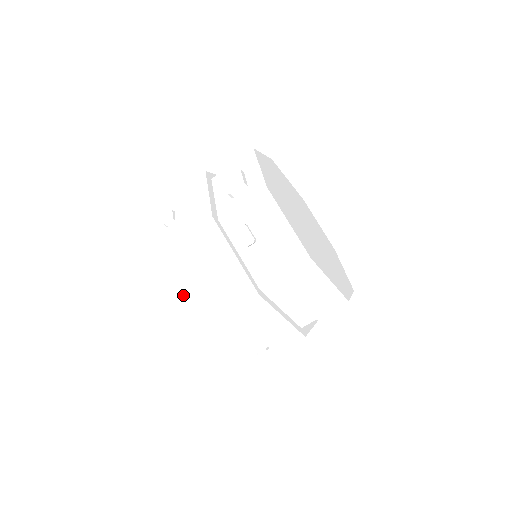
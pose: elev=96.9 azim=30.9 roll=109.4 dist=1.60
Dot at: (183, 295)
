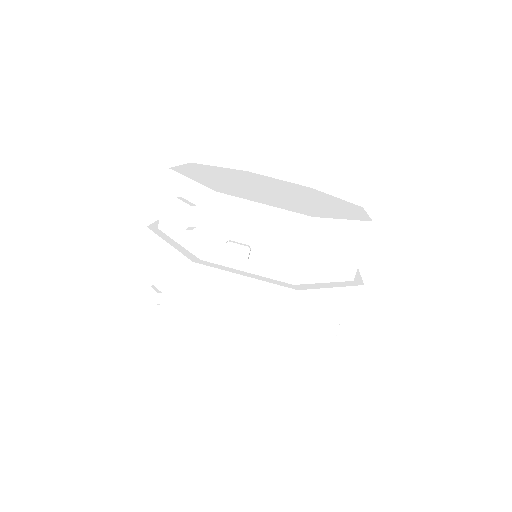
Dot at: (231, 350)
